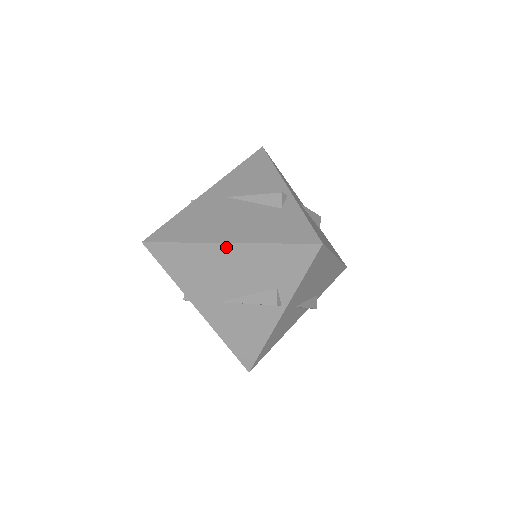
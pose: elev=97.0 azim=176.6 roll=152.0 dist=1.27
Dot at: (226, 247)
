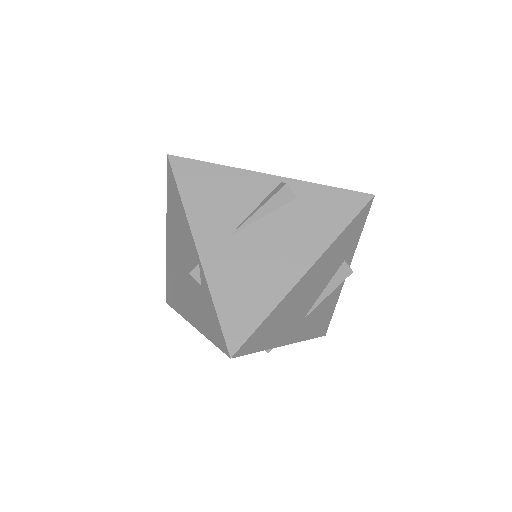
Dot at: occluded
